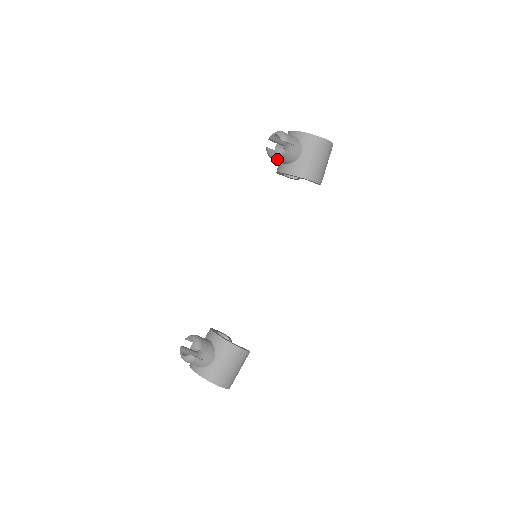
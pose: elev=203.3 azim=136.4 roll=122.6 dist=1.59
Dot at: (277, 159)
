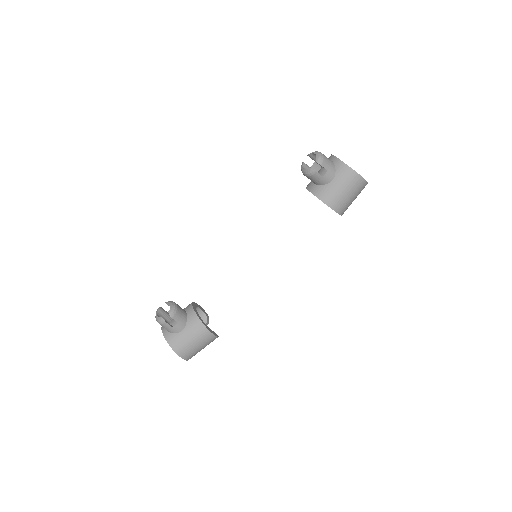
Dot at: (307, 177)
